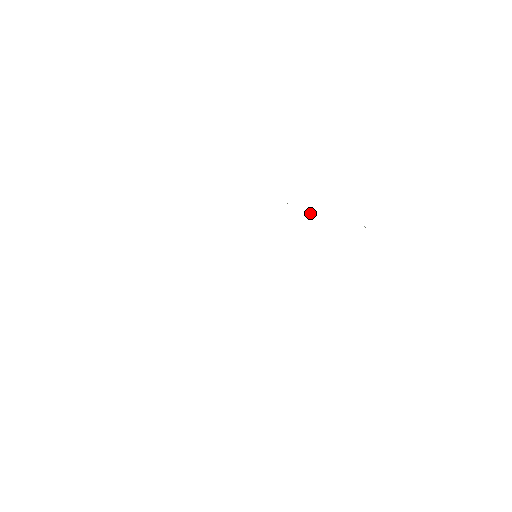
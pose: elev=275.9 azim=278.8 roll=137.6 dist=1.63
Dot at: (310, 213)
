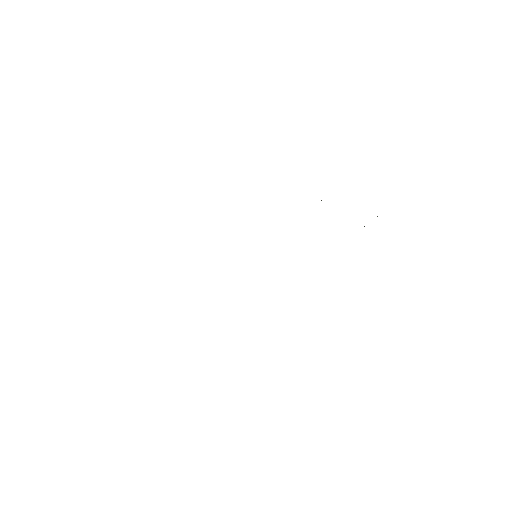
Dot at: occluded
